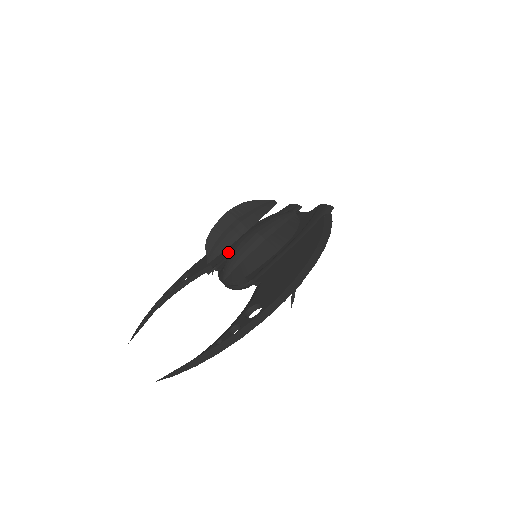
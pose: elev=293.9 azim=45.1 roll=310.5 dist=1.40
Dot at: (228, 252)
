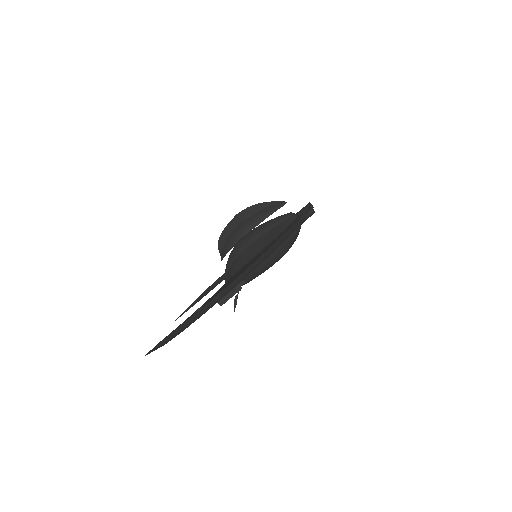
Dot at: occluded
